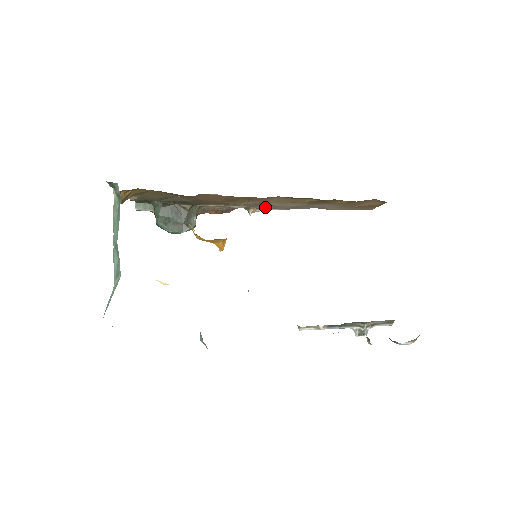
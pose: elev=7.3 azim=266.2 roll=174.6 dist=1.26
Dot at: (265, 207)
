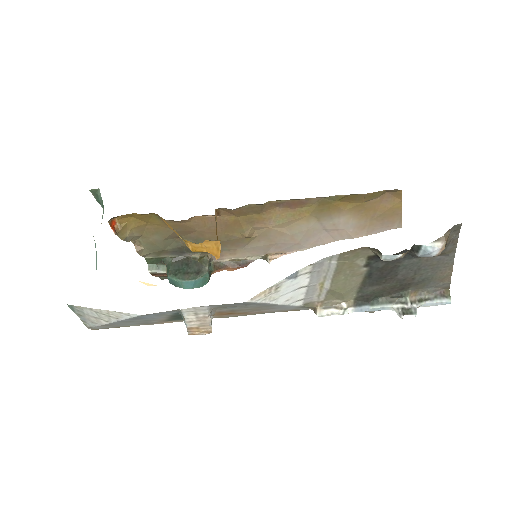
Dot at: (278, 243)
